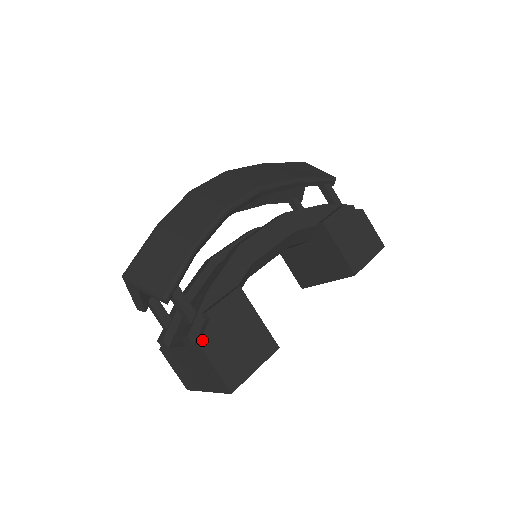
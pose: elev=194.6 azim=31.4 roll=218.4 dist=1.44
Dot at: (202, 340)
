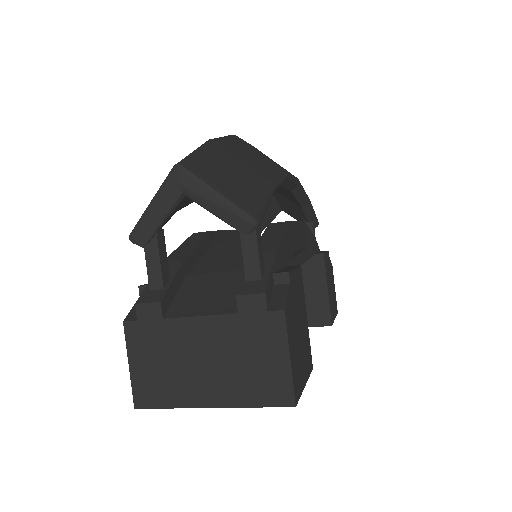
Dot at: (286, 306)
